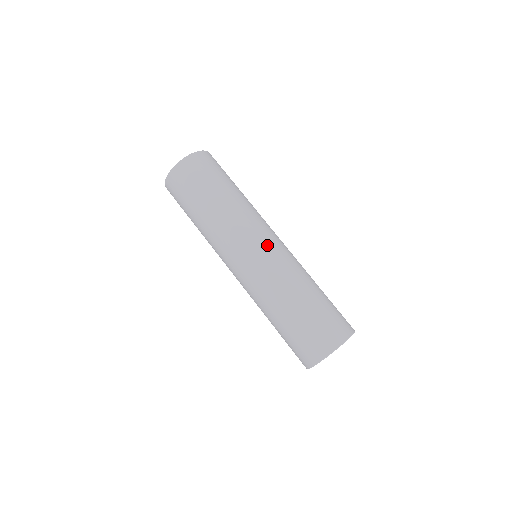
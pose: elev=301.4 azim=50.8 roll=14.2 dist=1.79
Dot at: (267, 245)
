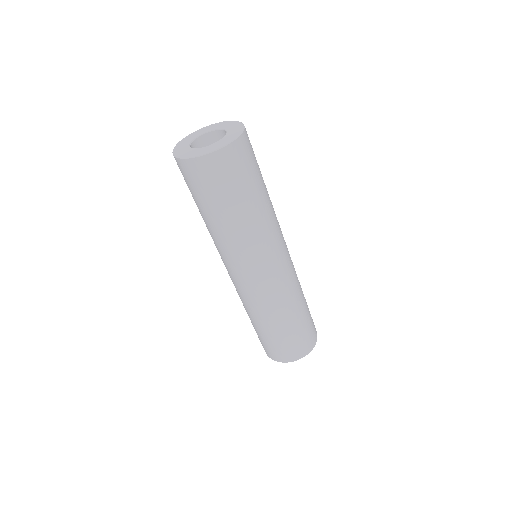
Dot at: (266, 276)
